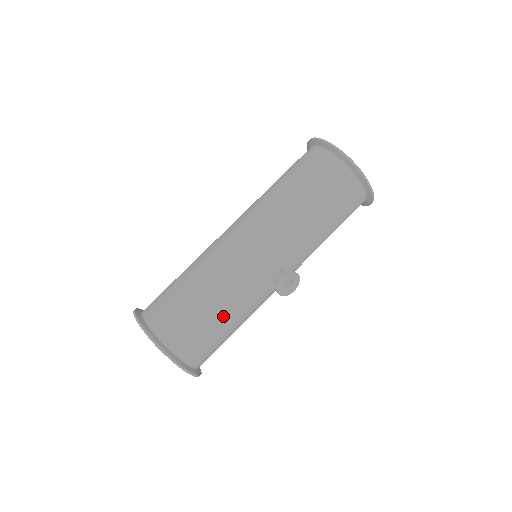
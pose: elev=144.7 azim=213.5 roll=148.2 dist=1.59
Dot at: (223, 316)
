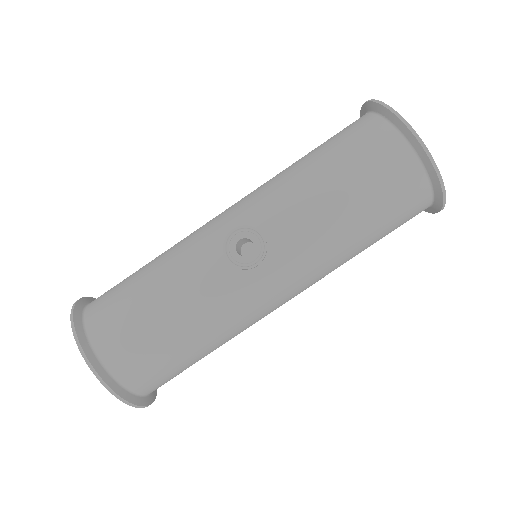
Dot at: (157, 290)
